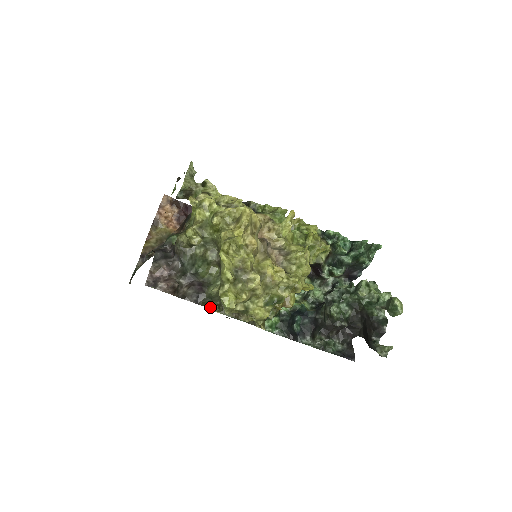
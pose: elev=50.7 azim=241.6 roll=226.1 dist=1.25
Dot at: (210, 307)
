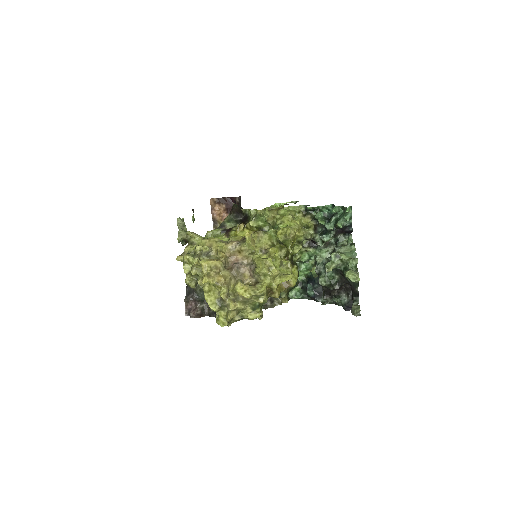
Dot at: occluded
